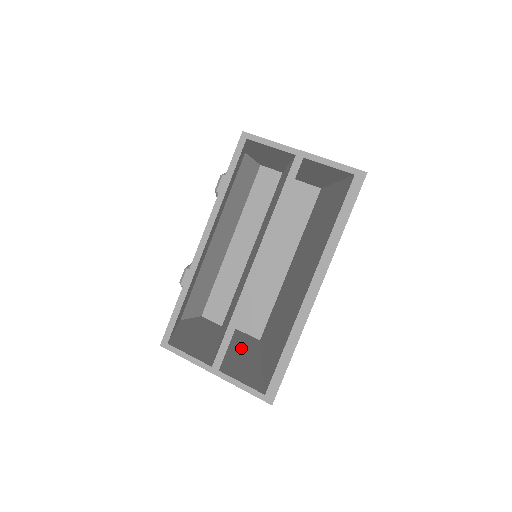
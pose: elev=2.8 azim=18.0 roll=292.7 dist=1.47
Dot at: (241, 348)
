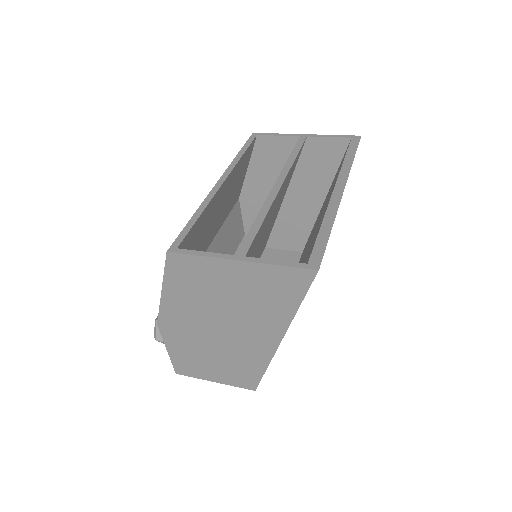
Dot at: occluded
